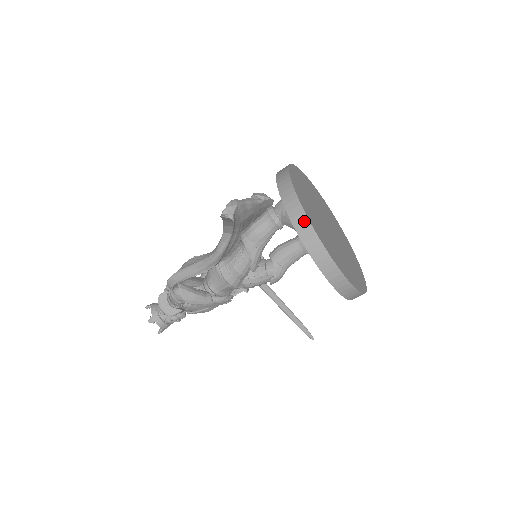
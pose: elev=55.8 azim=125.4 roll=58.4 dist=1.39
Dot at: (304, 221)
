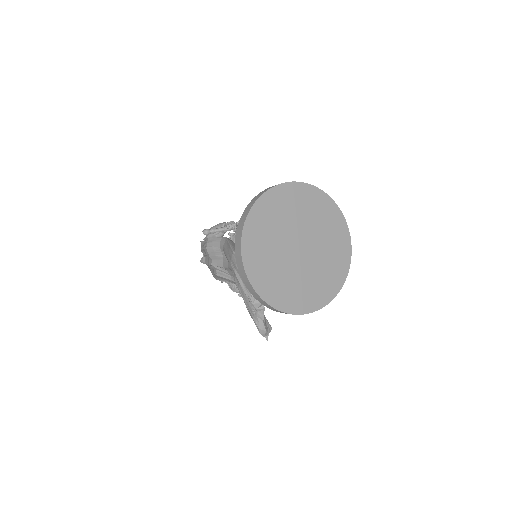
Dot at: (311, 312)
